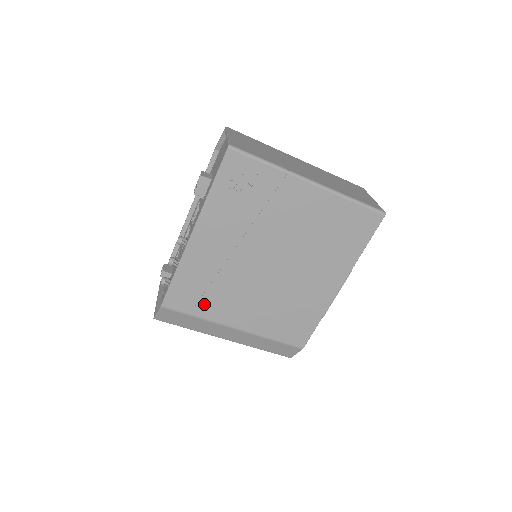
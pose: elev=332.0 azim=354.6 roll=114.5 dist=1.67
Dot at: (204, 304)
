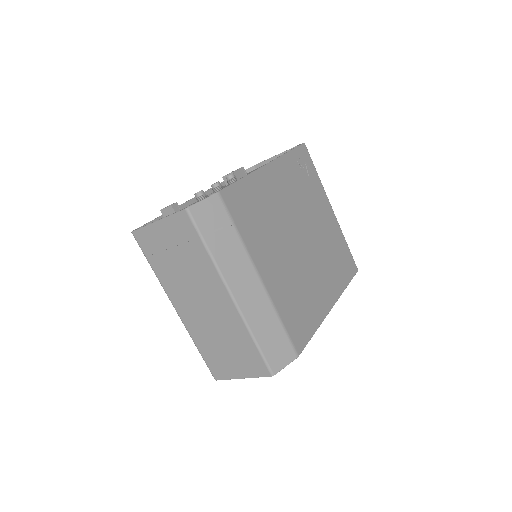
Dot at: (250, 227)
